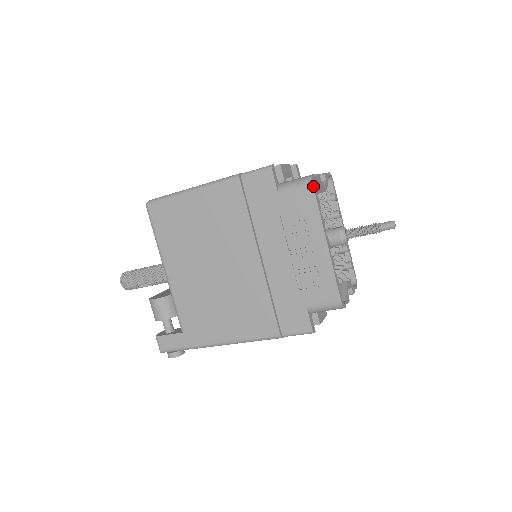
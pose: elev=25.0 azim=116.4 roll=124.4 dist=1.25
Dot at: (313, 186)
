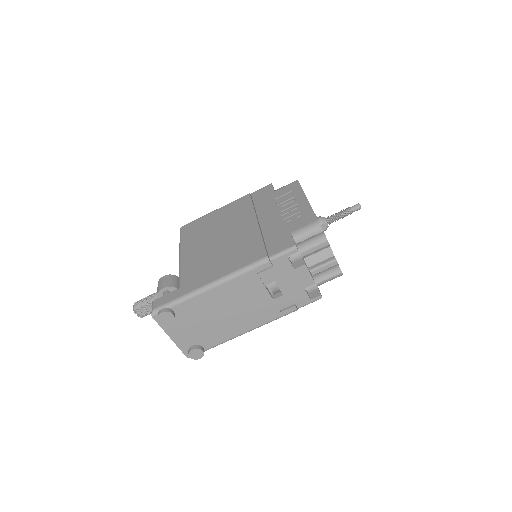
Dot at: occluded
